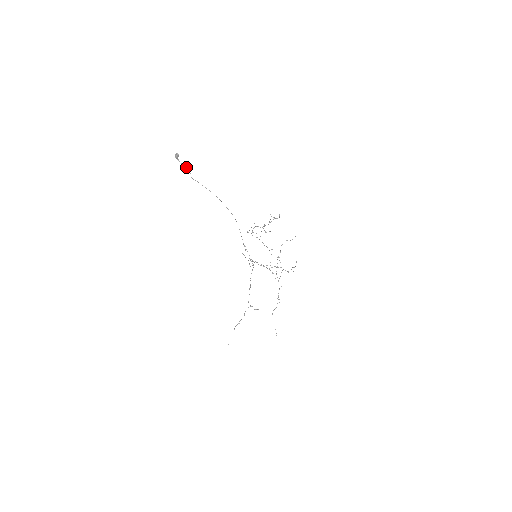
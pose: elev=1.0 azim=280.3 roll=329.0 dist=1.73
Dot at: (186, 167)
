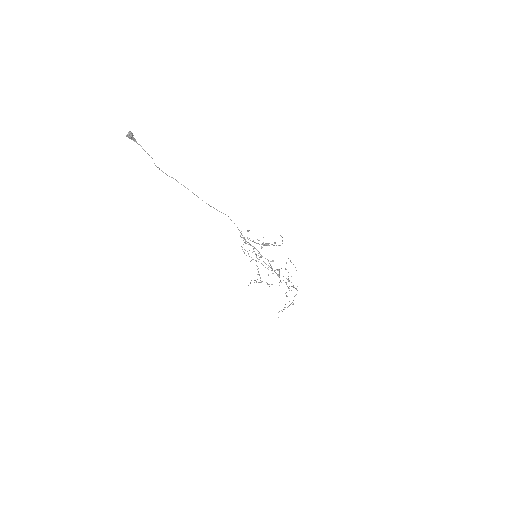
Dot at: occluded
